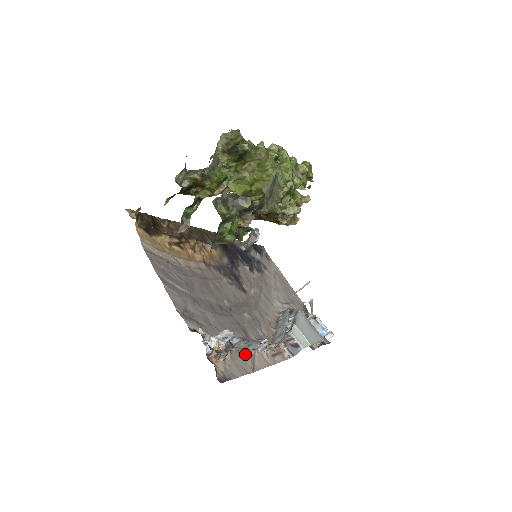
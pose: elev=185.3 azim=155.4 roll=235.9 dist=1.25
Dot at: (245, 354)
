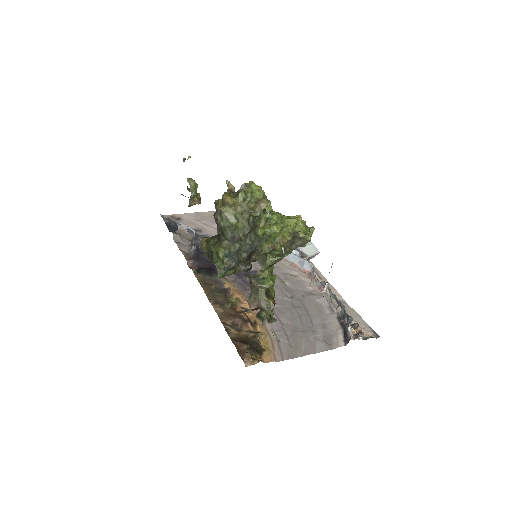
Dot at: (337, 305)
